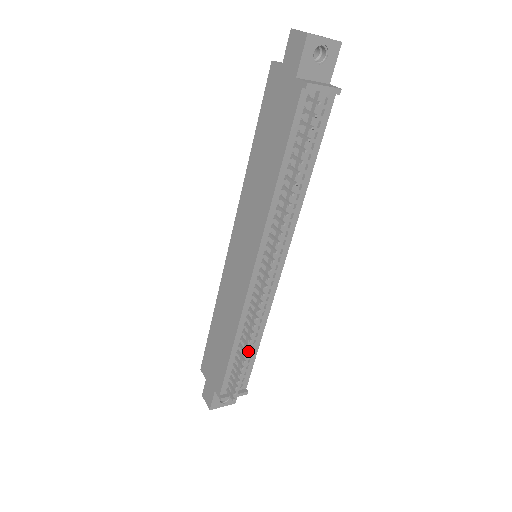
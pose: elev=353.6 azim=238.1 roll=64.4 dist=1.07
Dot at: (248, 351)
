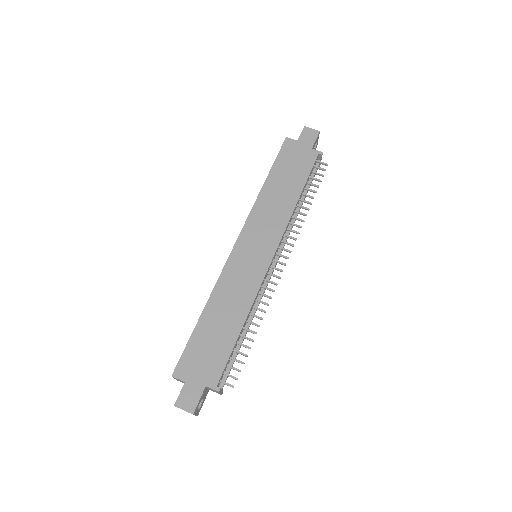
Dot at: occluded
